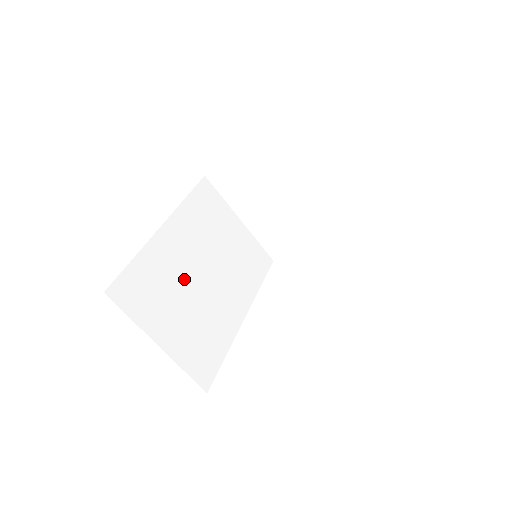
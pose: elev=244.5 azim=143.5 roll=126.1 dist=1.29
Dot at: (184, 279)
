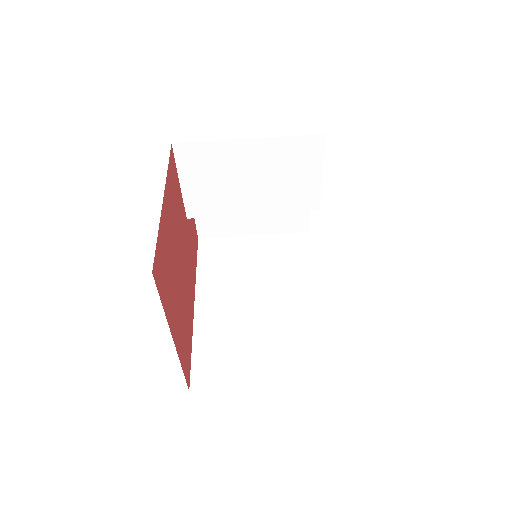
Dot at: (244, 321)
